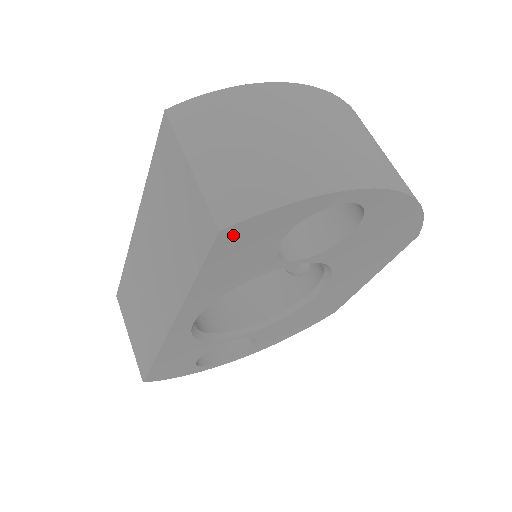
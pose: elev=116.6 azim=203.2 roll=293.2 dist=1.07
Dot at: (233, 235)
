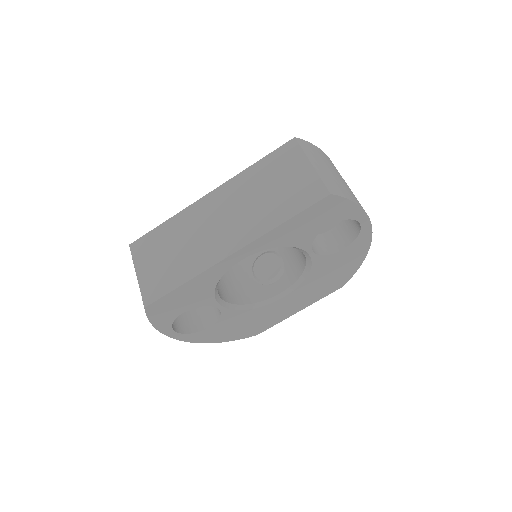
Dot at: (329, 202)
